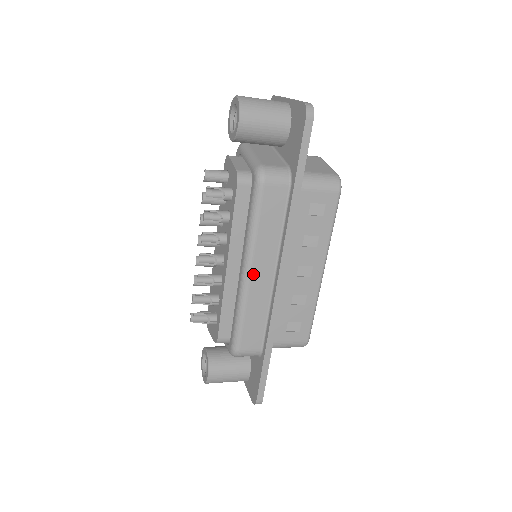
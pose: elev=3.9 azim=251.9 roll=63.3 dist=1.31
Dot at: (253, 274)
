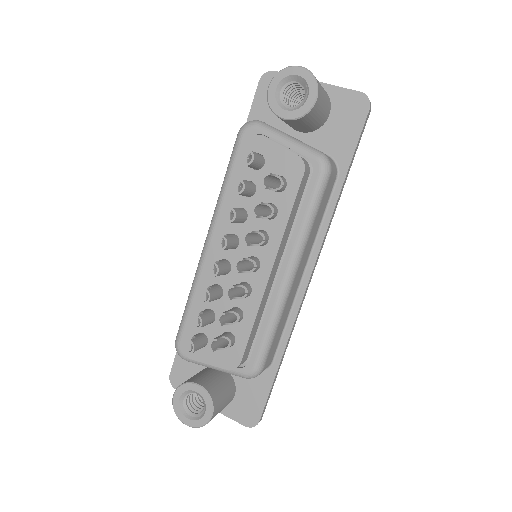
Dot at: (296, 276)
